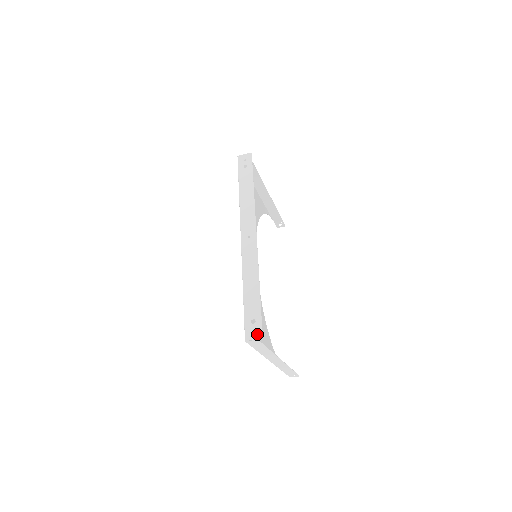
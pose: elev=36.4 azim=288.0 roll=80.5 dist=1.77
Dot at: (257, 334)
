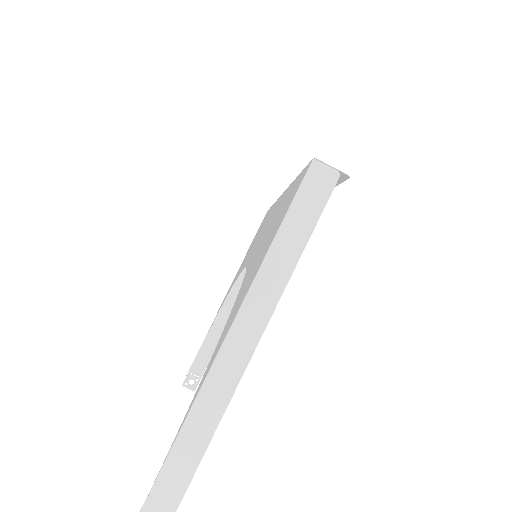
Dot at: (338, 172)
